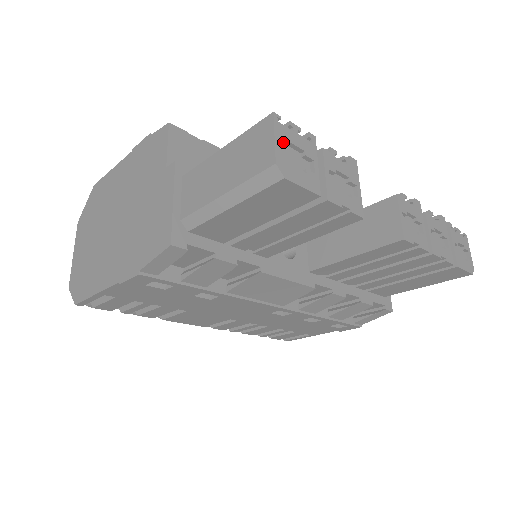
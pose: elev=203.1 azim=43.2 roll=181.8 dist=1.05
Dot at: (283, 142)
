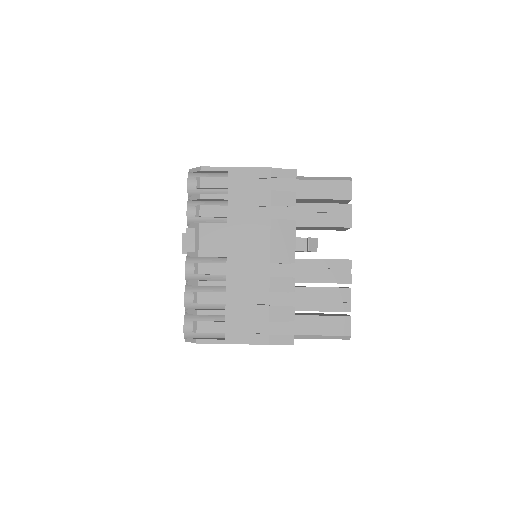
Dot at: occluded
